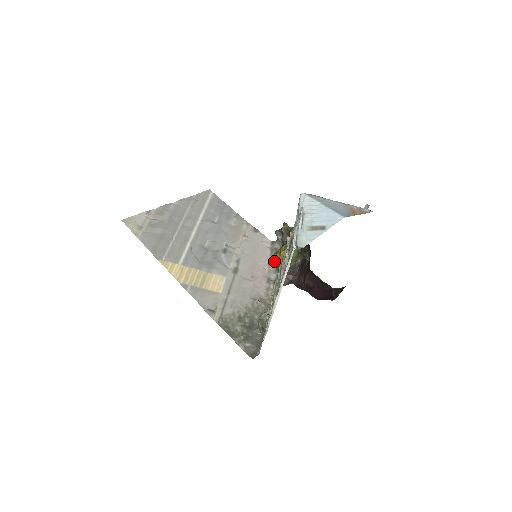
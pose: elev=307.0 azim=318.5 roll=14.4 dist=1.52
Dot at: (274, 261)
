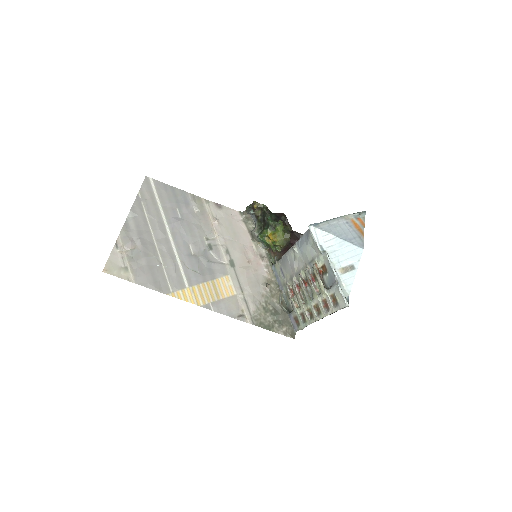
Dot at: (260, 240)
